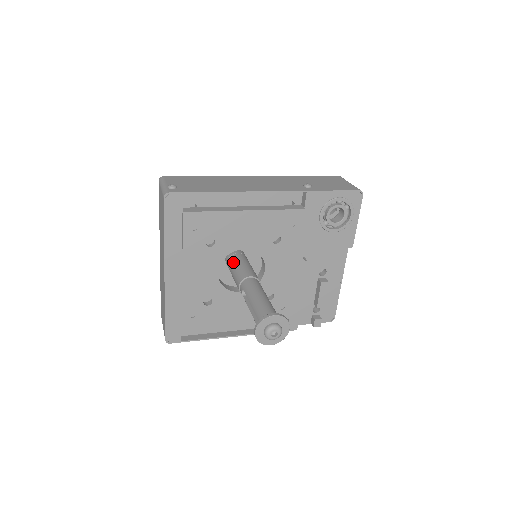
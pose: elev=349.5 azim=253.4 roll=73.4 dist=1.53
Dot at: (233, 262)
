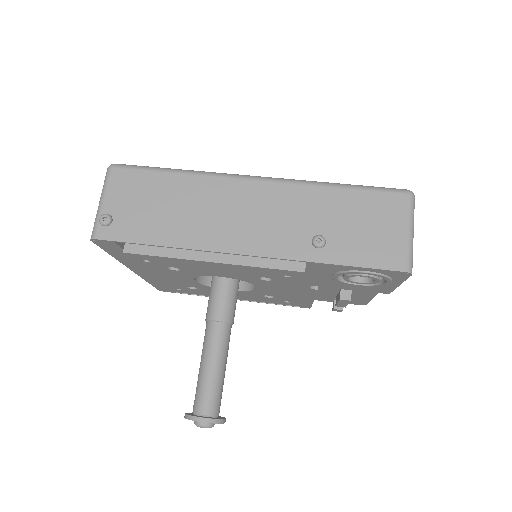
Dot at: occluded
